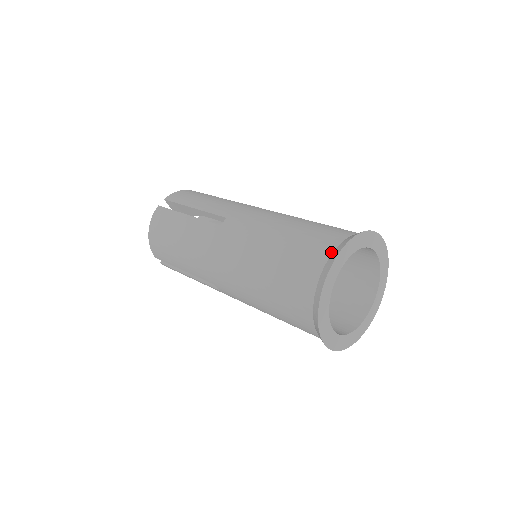
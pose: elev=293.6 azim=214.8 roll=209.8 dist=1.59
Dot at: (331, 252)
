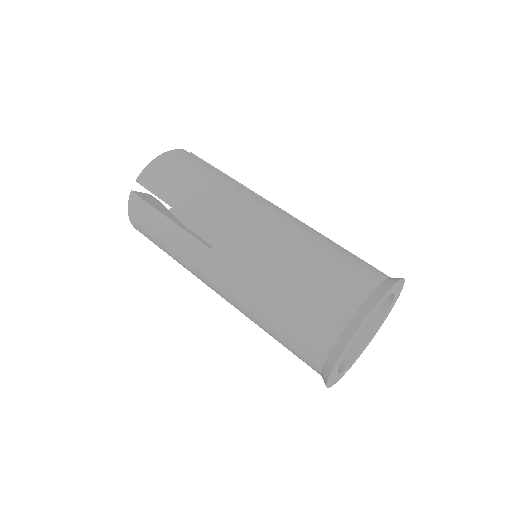
Dot at: (339, 333)
